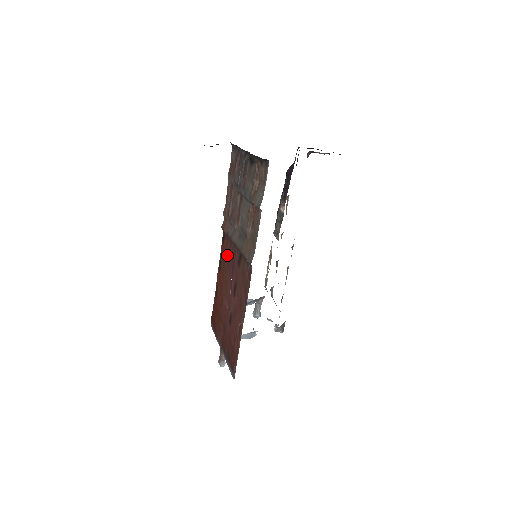
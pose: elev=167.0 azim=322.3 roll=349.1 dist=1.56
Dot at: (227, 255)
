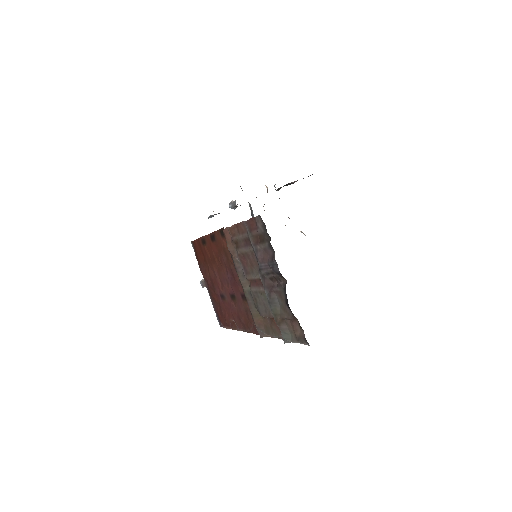
Dot at: (226, 257)
